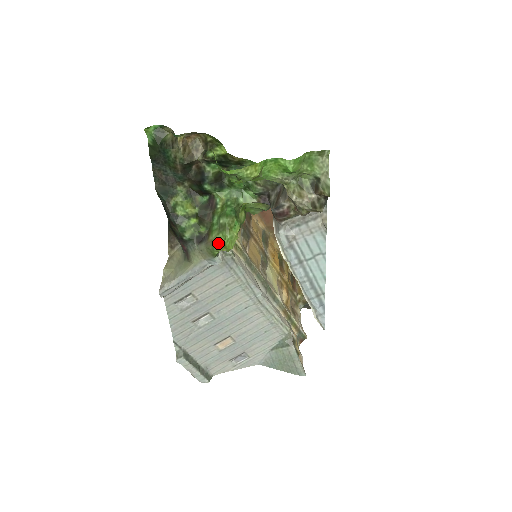
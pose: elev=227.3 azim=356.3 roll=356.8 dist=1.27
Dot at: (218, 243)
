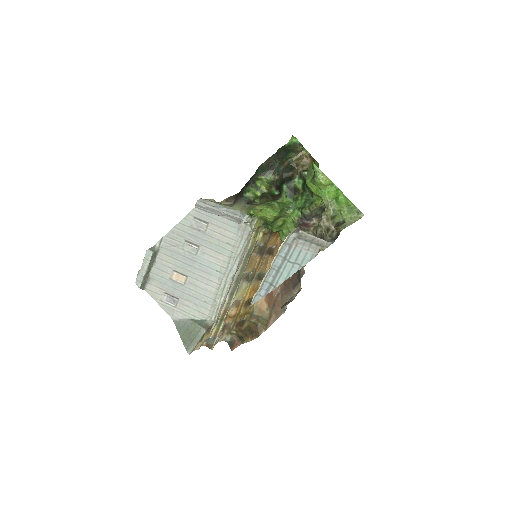
Dot at: (259, 208)
